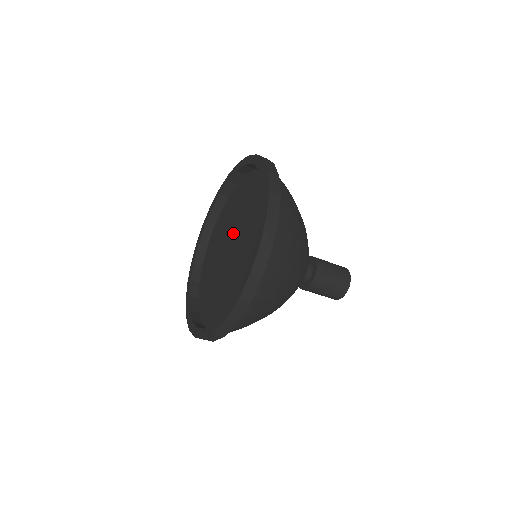
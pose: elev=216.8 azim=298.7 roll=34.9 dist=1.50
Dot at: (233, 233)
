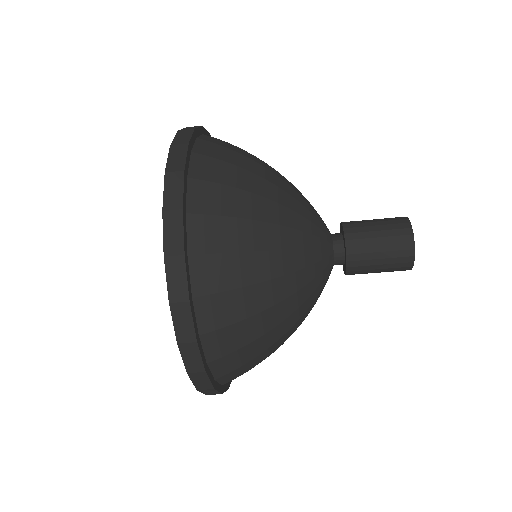
Dot at: occluded
